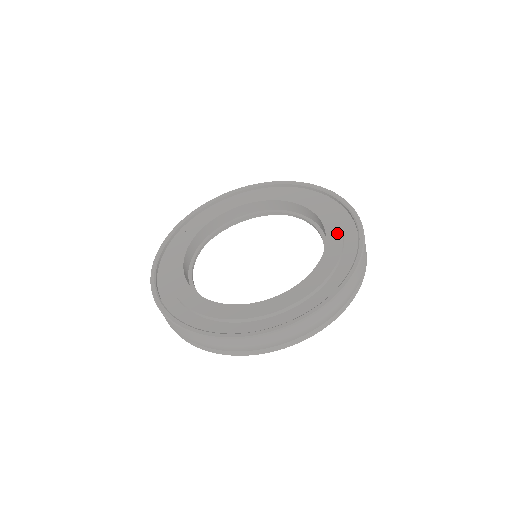
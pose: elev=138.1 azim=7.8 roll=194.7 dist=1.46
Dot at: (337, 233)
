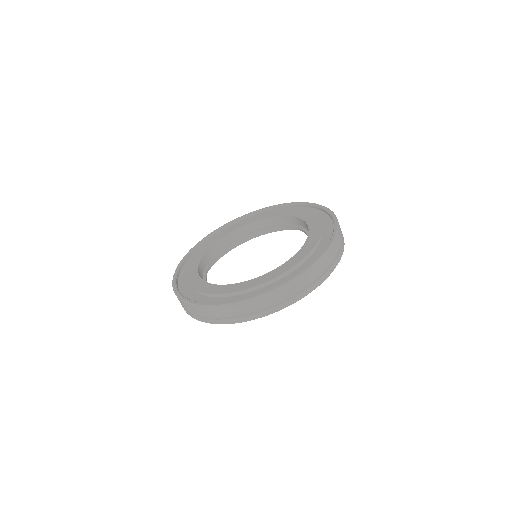
Dot at: (315, 238)
